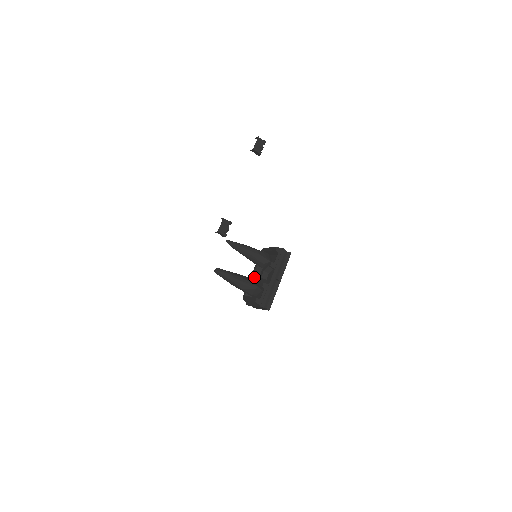
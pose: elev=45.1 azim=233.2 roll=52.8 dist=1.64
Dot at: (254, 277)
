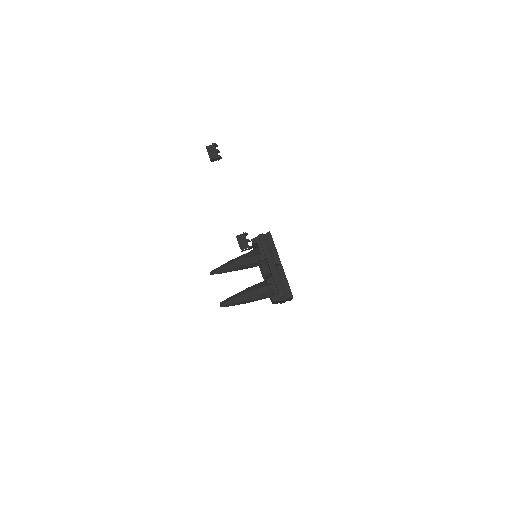
Dot at: occluded
